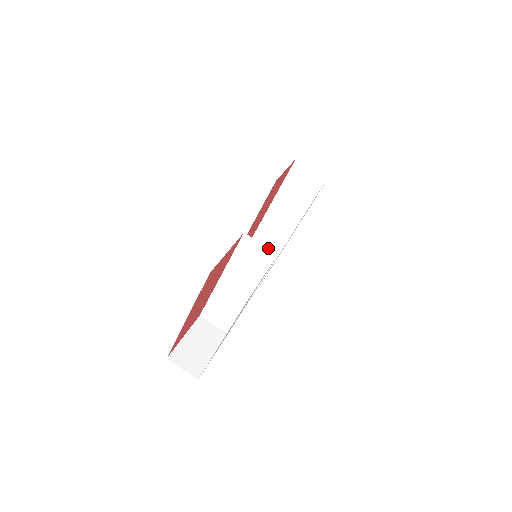
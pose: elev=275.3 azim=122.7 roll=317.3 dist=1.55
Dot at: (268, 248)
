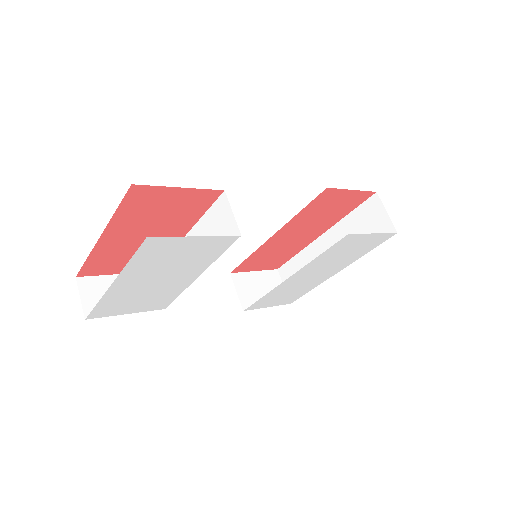
Dot at: (236, 222)
